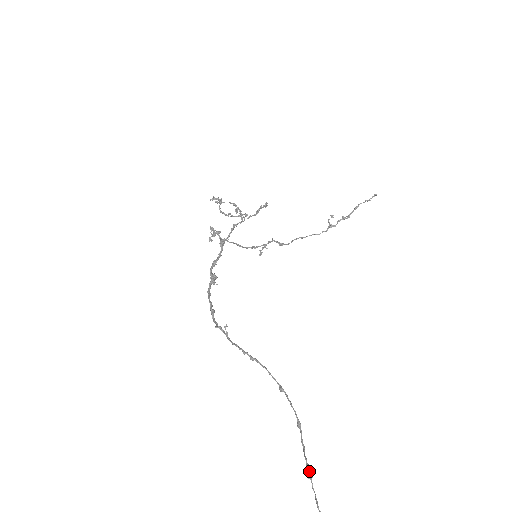
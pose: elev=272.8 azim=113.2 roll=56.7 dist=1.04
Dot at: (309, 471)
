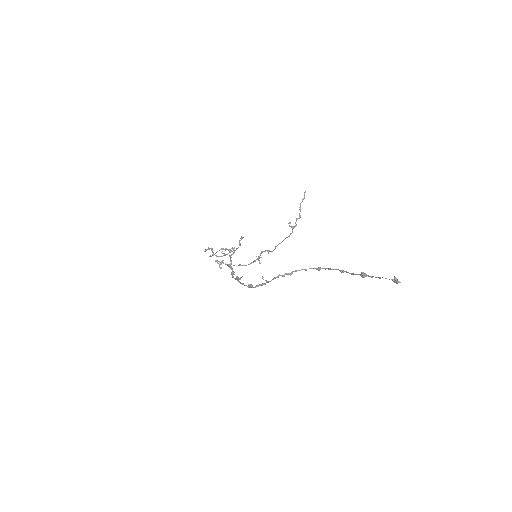
Dot at: (363, 273)
